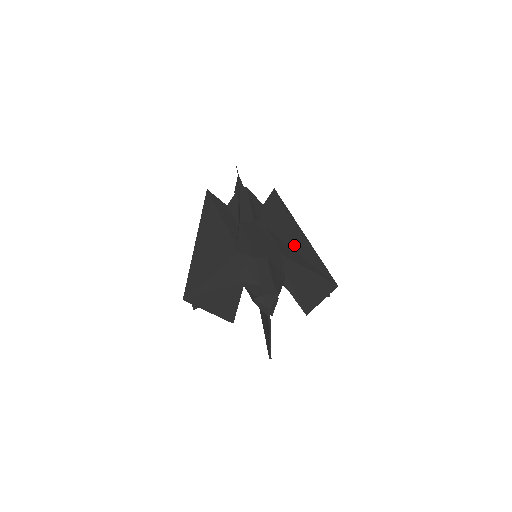
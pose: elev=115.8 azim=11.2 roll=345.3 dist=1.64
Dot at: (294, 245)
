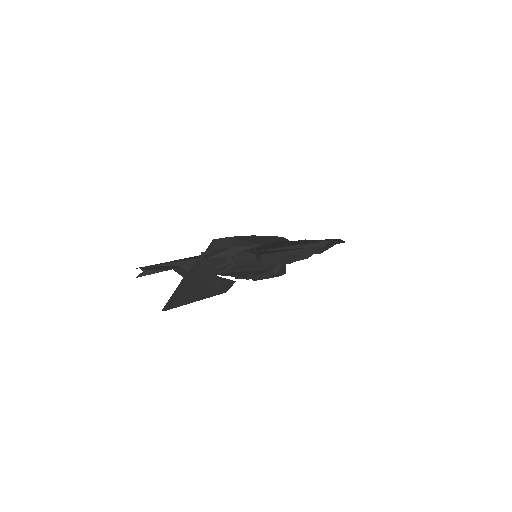
Dot at: occluded
